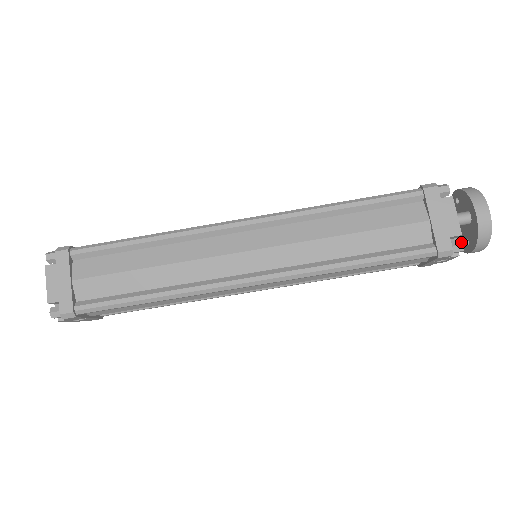
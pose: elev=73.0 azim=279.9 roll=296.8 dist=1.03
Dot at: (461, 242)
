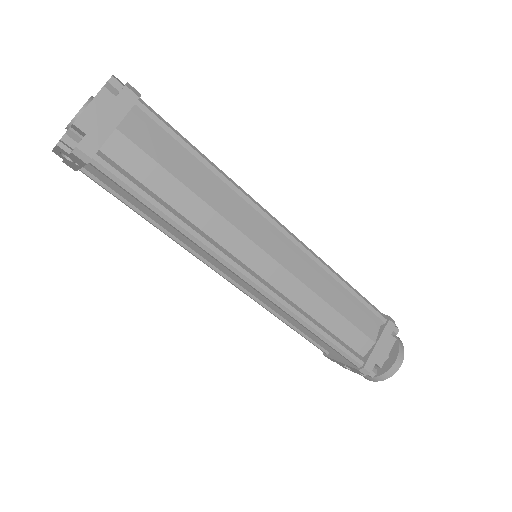
Dot at: (376, 371)
